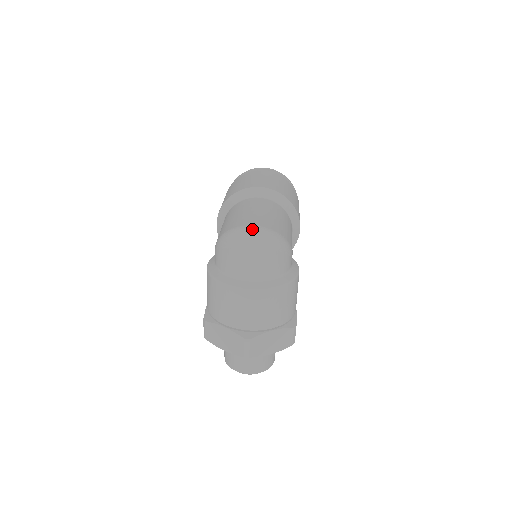
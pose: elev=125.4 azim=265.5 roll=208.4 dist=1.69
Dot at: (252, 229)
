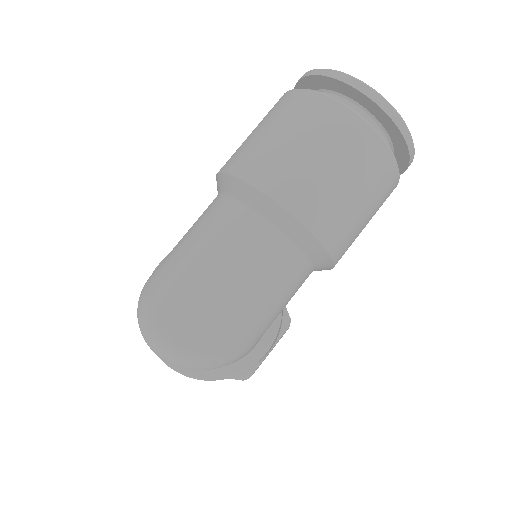
Dot at: (161, 339)
